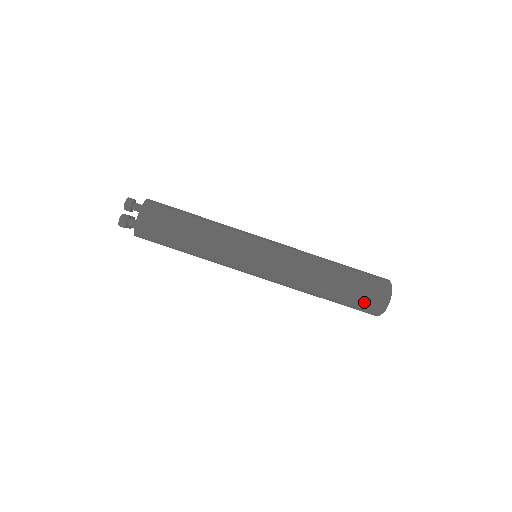
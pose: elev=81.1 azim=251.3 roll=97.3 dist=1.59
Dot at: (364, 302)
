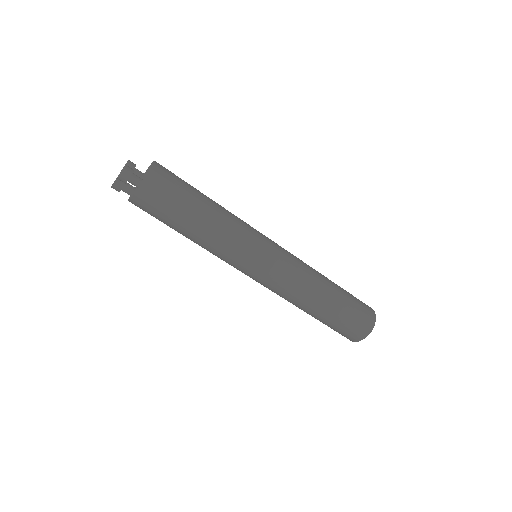
Dot at: (336, 331)
